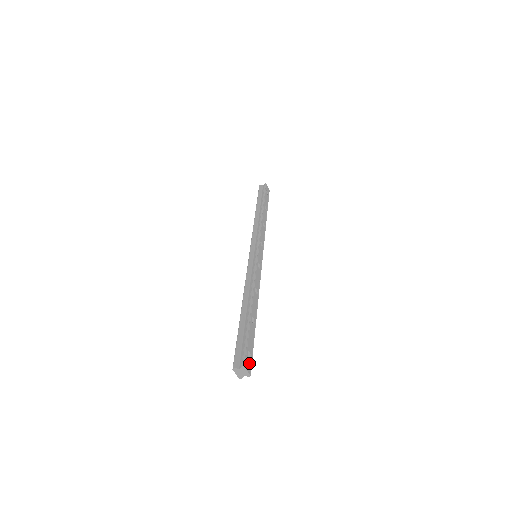
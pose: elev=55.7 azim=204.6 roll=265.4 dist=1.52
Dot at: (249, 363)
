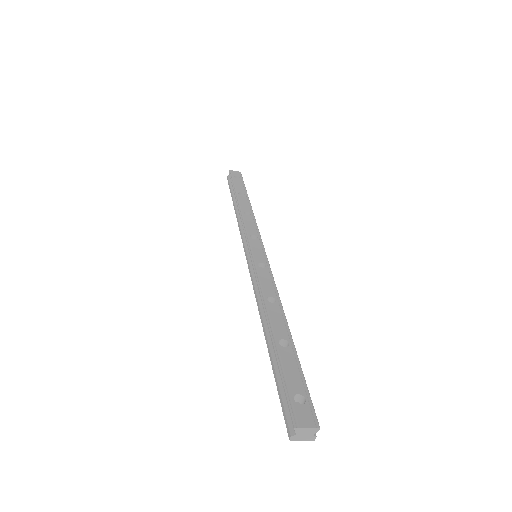
Dot at: (306, 411)
